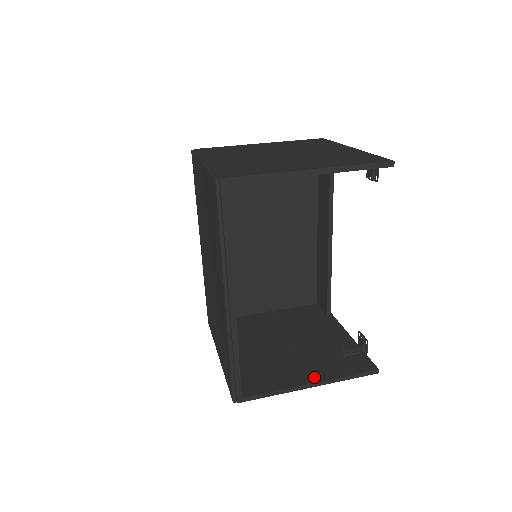
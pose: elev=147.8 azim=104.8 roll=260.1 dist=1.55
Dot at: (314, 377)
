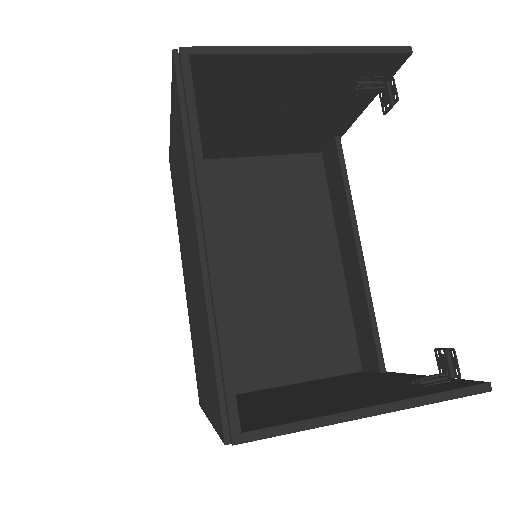
Dot at: (375, 402)
